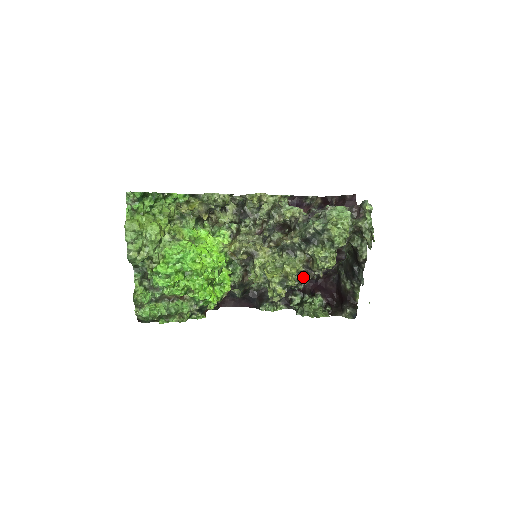
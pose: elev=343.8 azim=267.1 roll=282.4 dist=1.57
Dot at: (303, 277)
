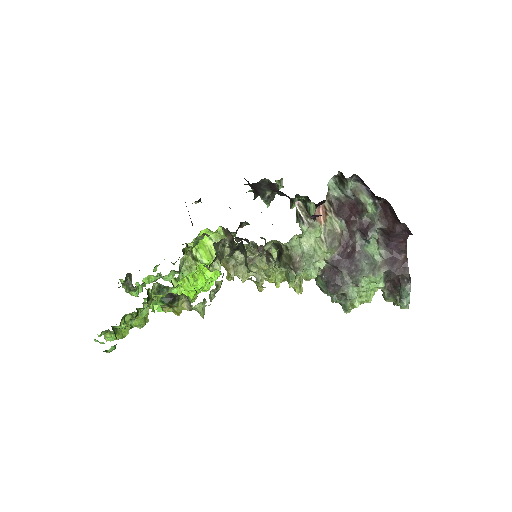
Dot at: occluded
